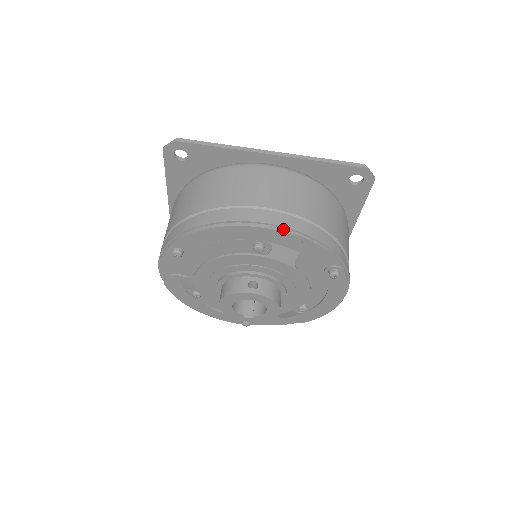
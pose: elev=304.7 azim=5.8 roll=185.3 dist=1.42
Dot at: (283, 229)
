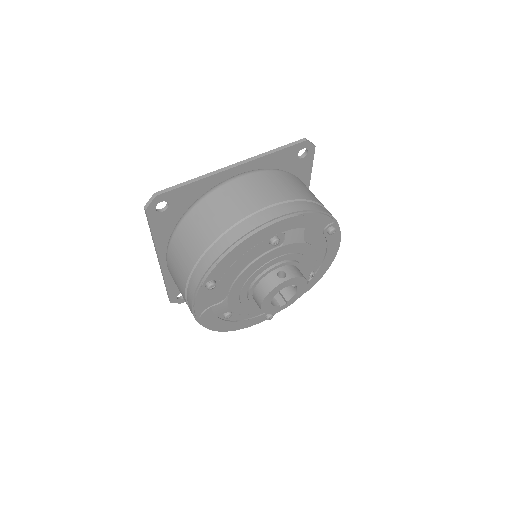
Dot at: (290, 215)
